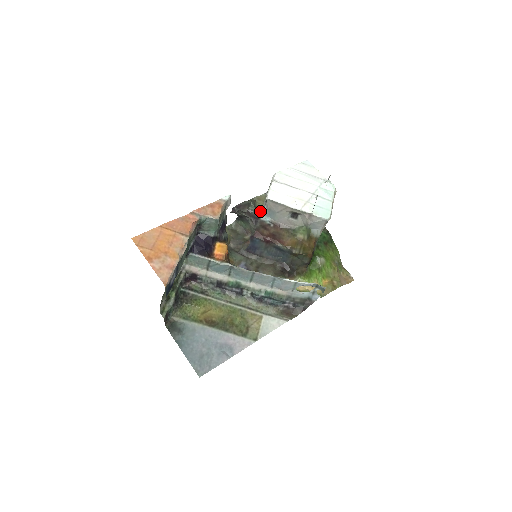
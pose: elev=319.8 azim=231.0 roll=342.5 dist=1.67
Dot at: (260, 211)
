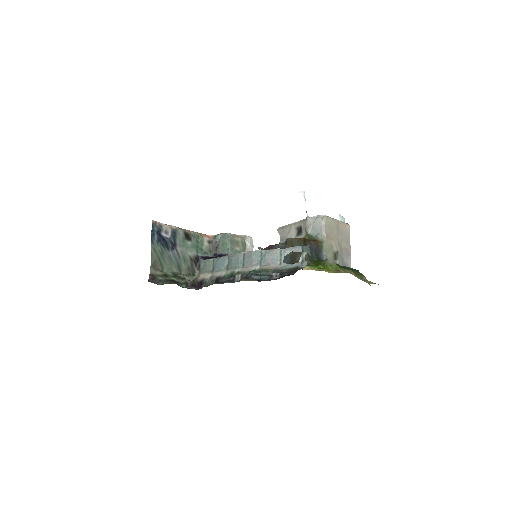
Dot at: occluded
